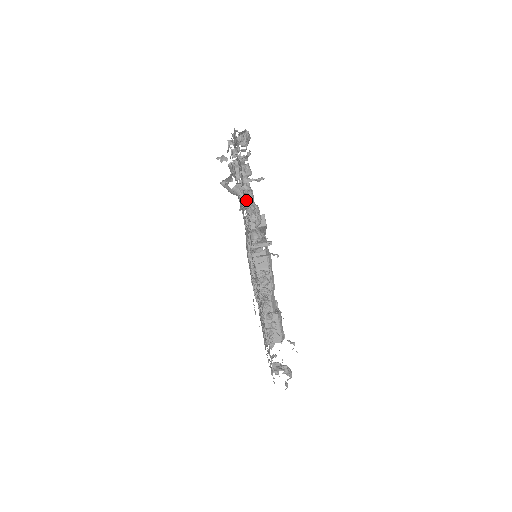
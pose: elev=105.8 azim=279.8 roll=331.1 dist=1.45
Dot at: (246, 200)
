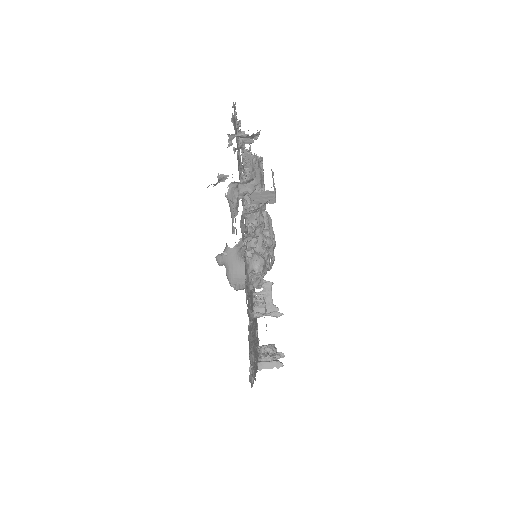
Dot at: (252, 276)
